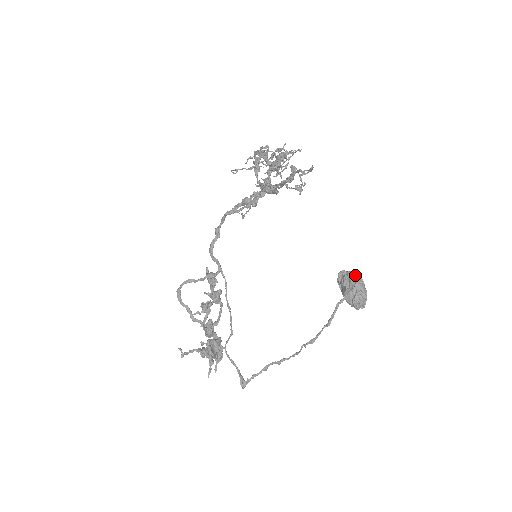
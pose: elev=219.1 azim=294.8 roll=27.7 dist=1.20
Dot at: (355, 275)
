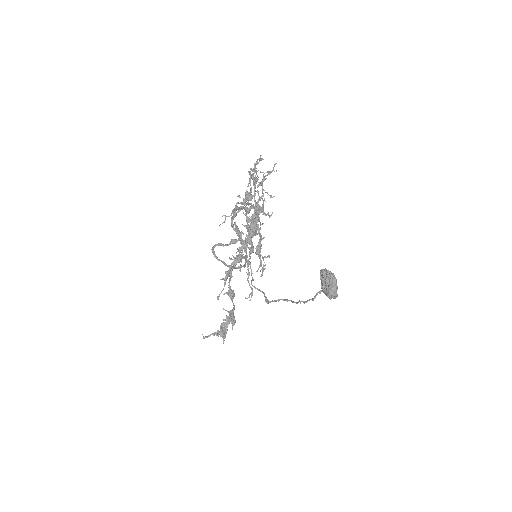
Dot at: (329, 280)
